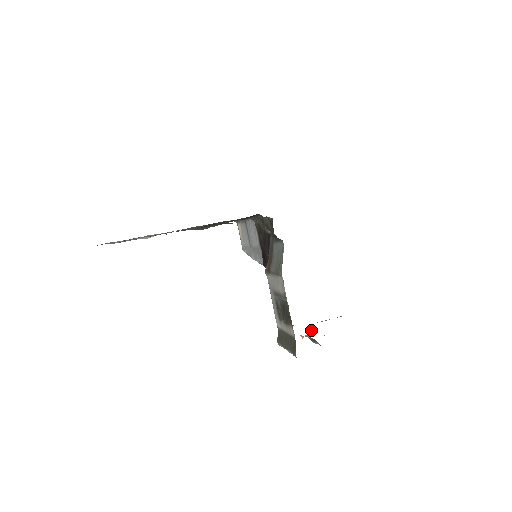
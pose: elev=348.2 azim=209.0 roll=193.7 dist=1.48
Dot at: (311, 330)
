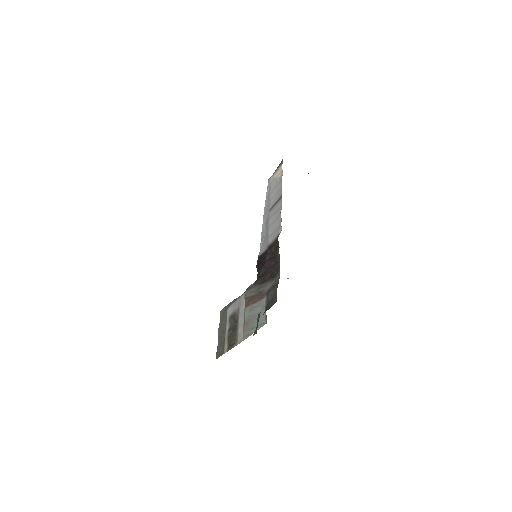
Dot at: occluded
